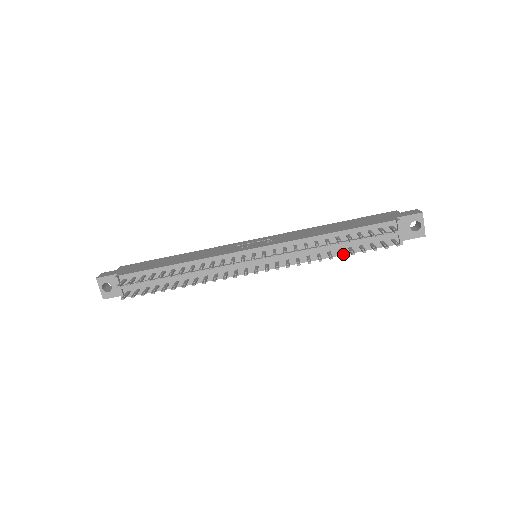
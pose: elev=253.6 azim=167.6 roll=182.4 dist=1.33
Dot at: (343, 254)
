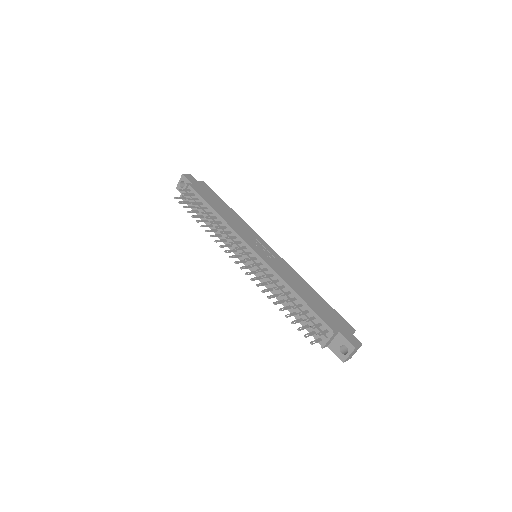
Dot at: occluded
